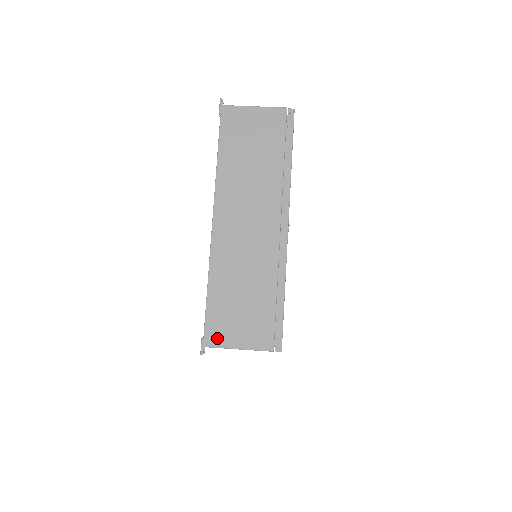
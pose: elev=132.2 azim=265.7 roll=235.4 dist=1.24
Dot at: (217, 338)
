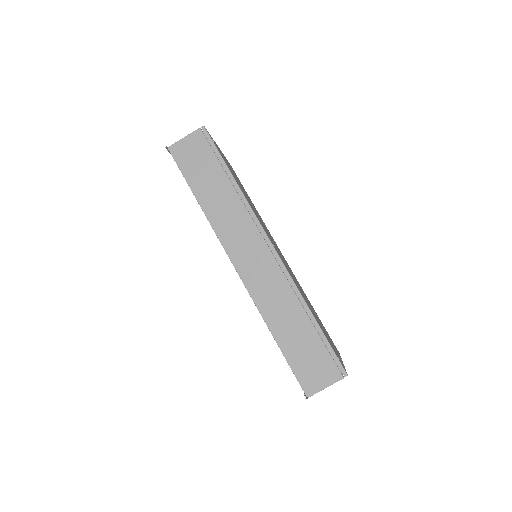
Dot at: occluded
